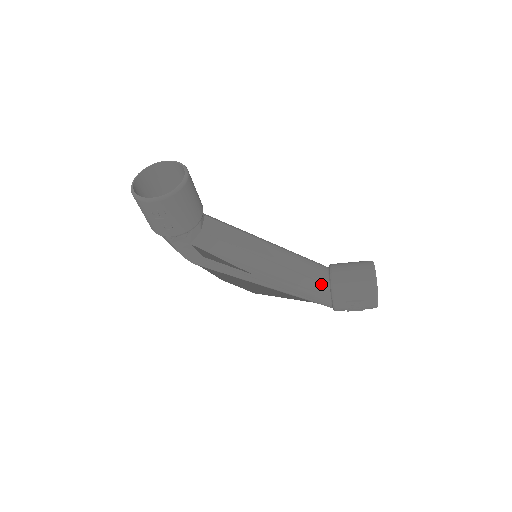
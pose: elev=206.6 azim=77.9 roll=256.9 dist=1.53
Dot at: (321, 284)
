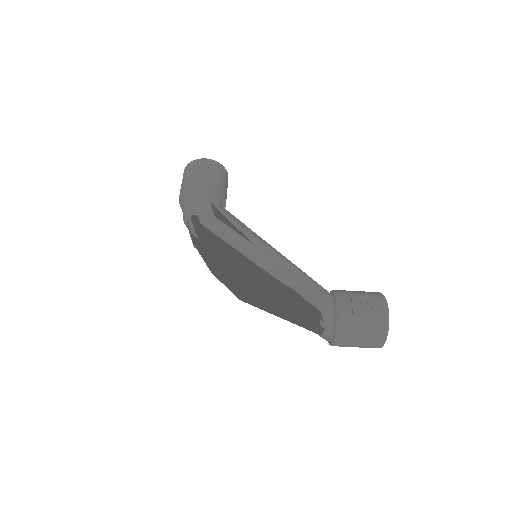
Dot at: (321, 286)
